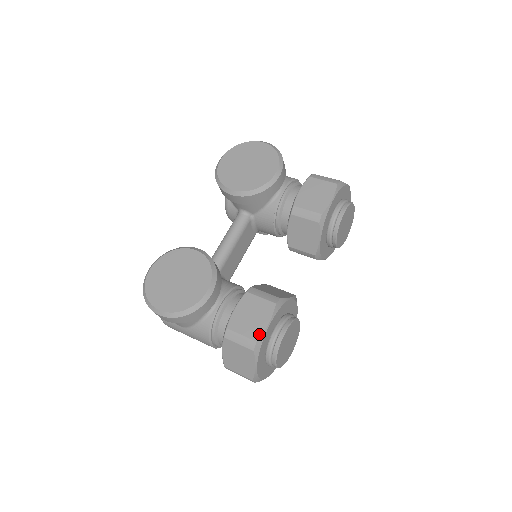
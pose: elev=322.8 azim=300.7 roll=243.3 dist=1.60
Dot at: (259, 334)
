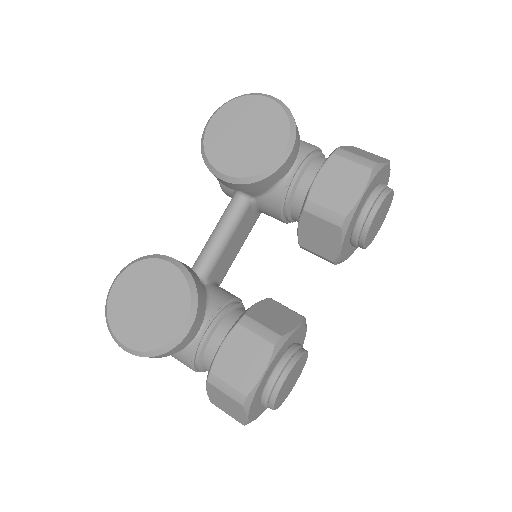
Dot at: (250, 386)
